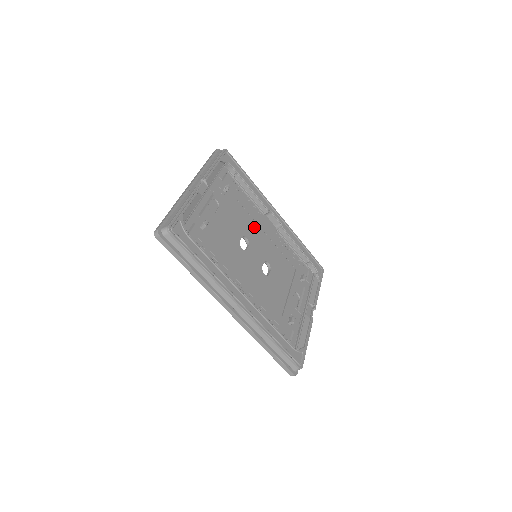
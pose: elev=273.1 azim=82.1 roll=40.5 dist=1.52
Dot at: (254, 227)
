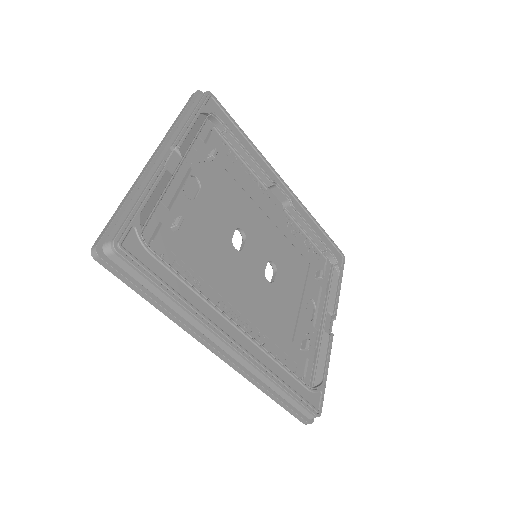
Dot at: (253, 210)
